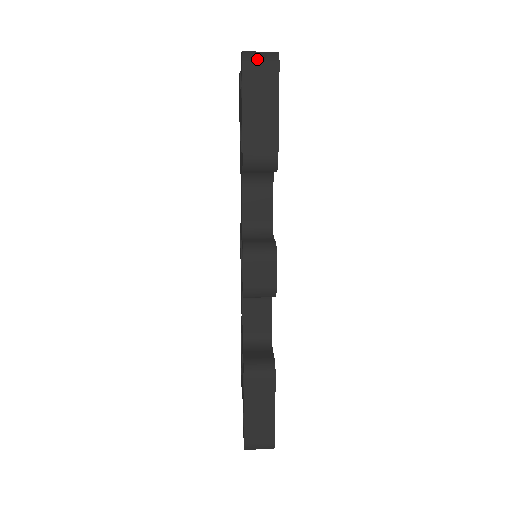
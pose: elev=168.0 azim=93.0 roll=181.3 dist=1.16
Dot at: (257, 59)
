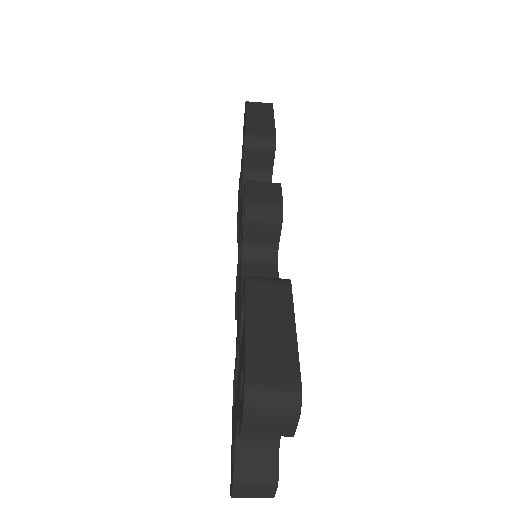
Dot at: (256, 102)
